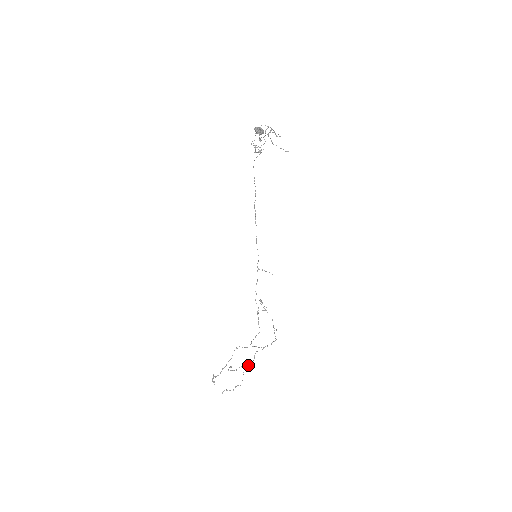
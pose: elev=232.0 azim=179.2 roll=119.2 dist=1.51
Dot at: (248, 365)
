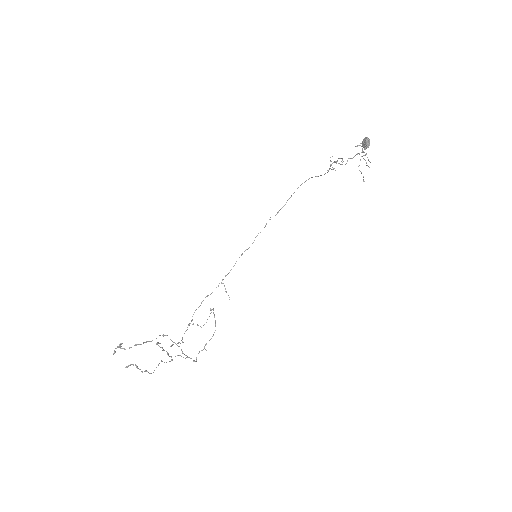
Dot at: occluded
